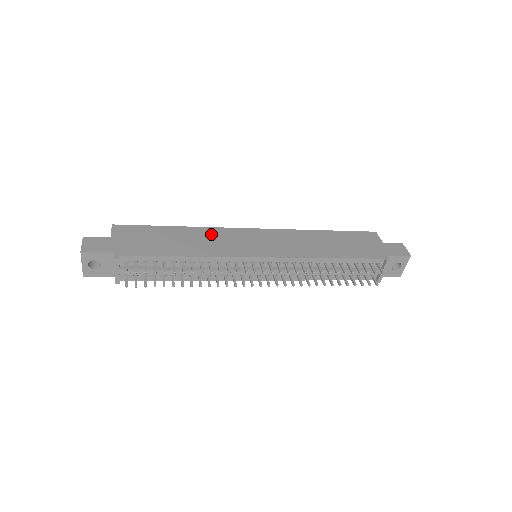
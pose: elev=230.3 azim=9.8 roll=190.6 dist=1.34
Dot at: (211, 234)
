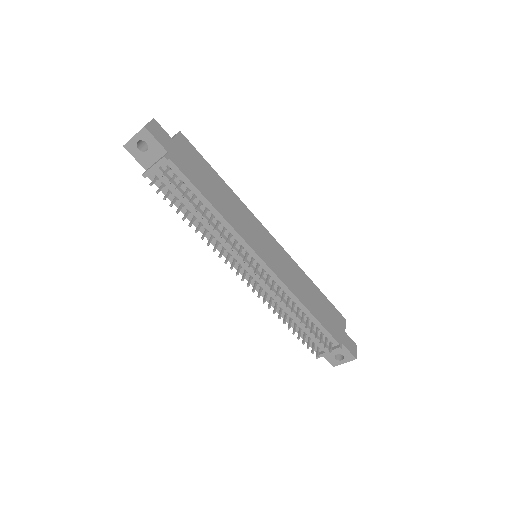
Dot at: (242, 209)
